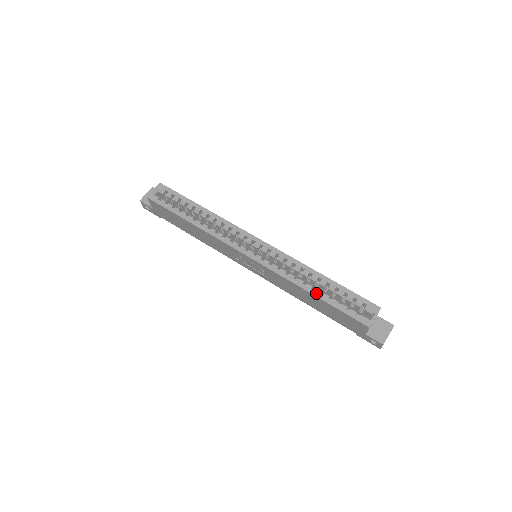
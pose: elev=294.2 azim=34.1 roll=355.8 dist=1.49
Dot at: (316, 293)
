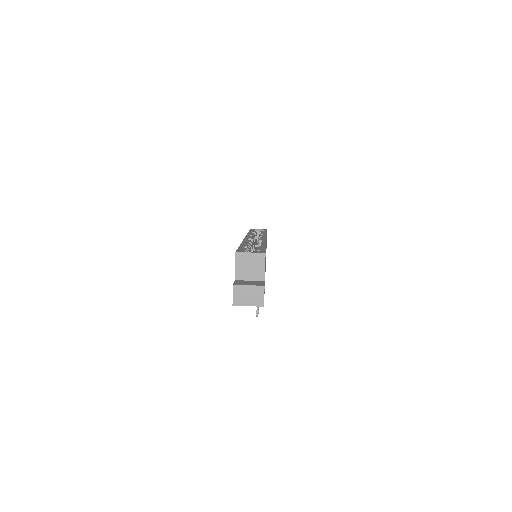
Dot at: (243, 244)
